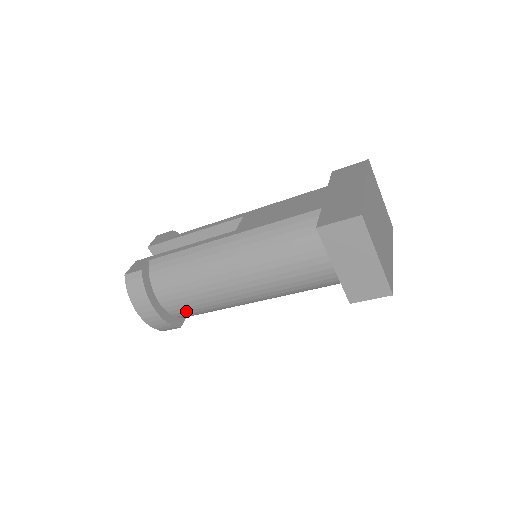
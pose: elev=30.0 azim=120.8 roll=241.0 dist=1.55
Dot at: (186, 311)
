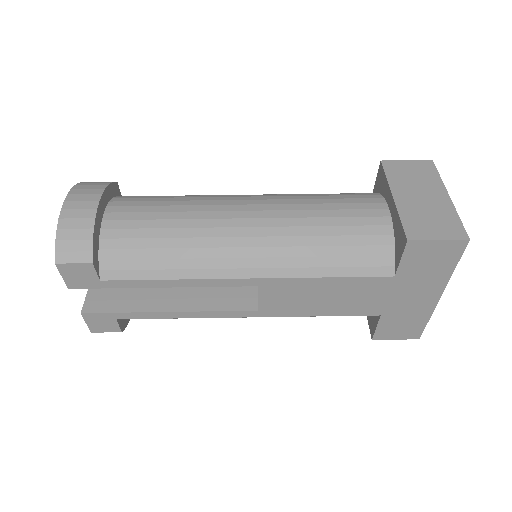
Dot at: occluded
